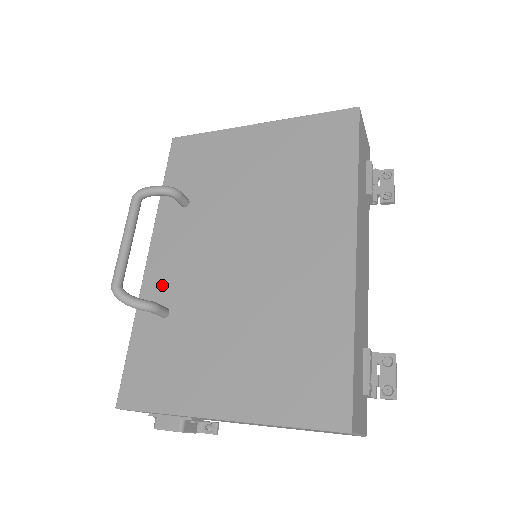
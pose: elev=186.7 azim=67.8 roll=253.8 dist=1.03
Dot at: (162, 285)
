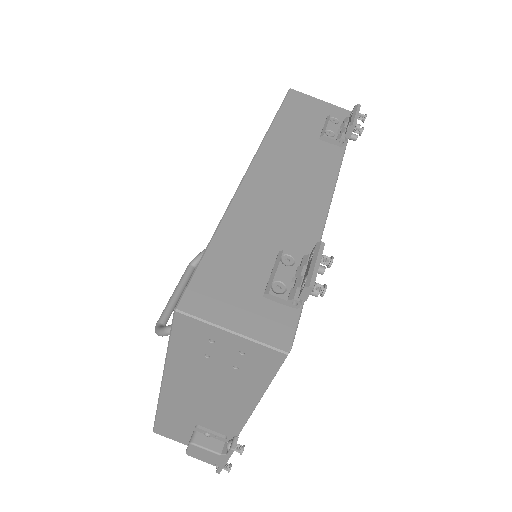
Dot at: occluded
